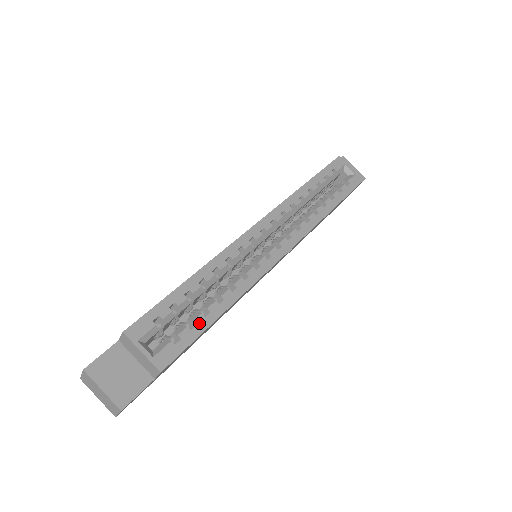
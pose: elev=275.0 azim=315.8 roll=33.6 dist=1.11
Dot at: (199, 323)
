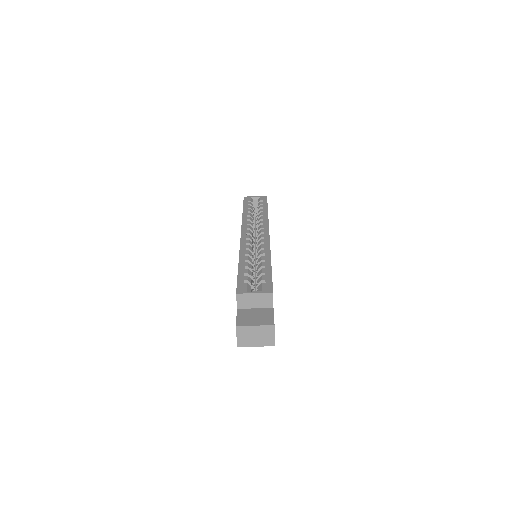
Dot at: (265, 271)
